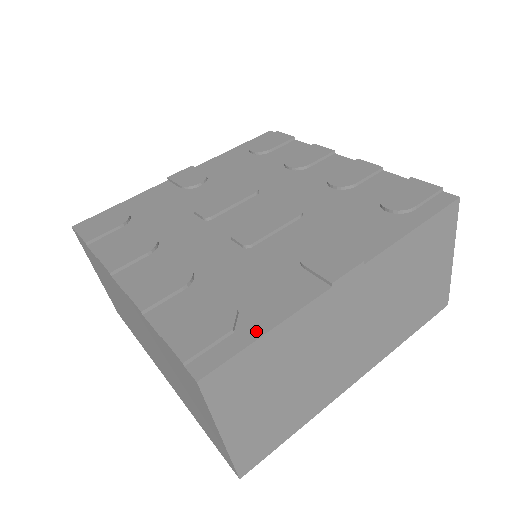
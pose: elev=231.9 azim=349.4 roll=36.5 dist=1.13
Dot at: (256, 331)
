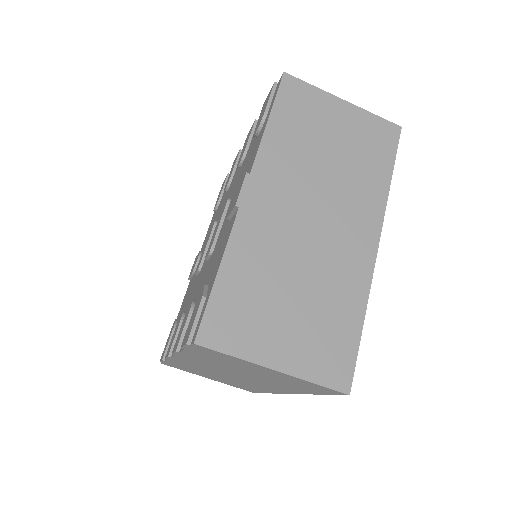
Dot at: (213, 281)
